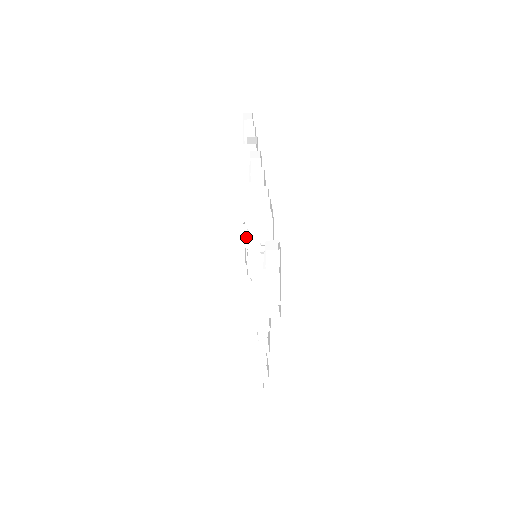
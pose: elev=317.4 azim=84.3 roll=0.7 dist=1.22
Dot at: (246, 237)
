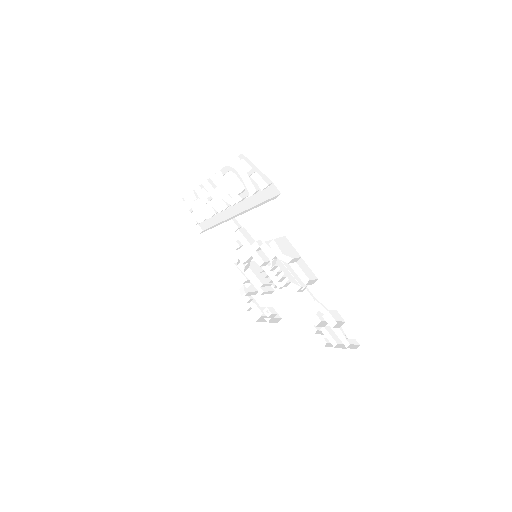
Dot at: (249, 295)
